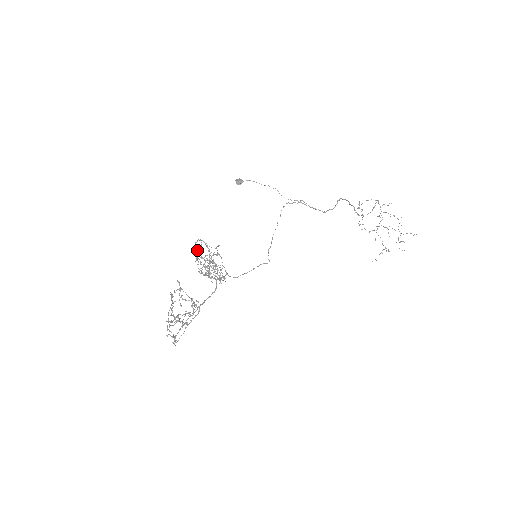
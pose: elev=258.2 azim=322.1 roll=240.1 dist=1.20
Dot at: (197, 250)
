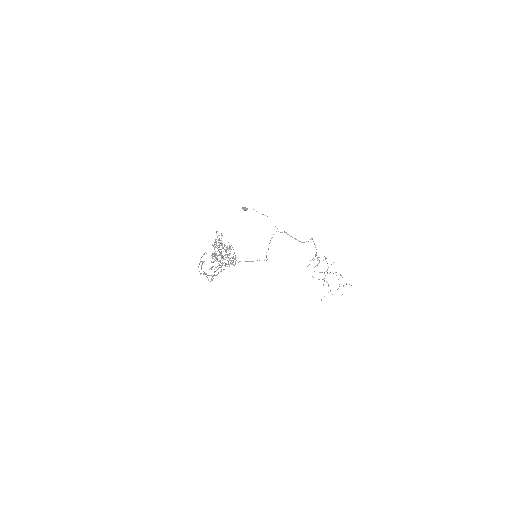
Dot at: occluded
